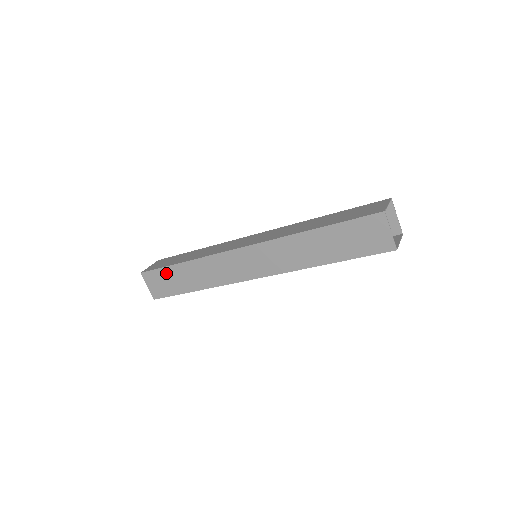
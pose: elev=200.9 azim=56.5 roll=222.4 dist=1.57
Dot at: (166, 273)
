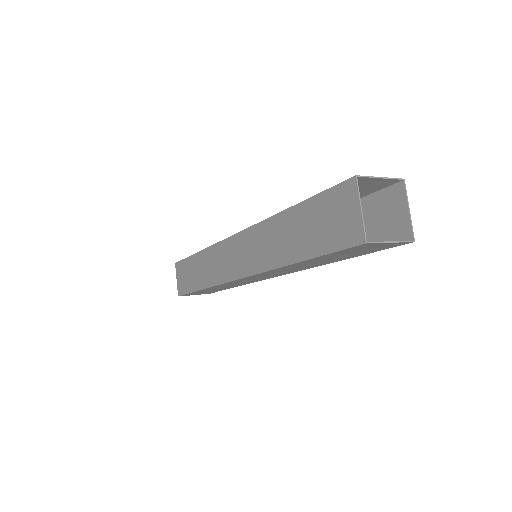
Dot at: (188, 265)
